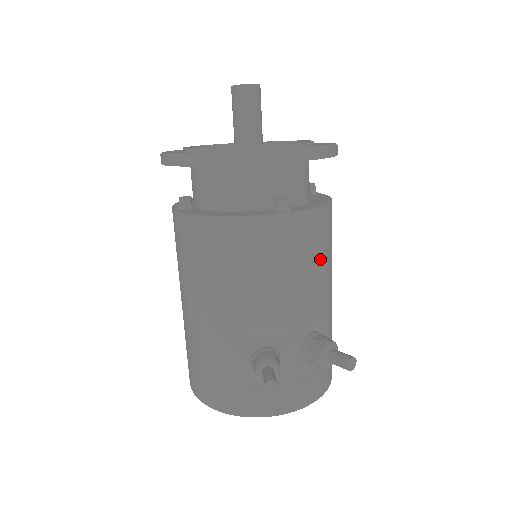
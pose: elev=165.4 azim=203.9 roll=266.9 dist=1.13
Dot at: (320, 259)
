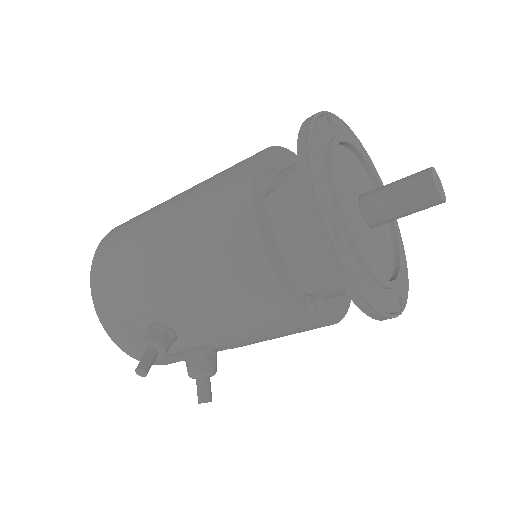
Dot at: (282, 336)
